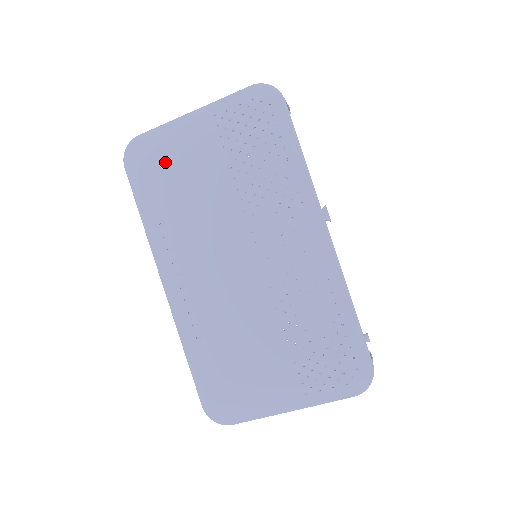
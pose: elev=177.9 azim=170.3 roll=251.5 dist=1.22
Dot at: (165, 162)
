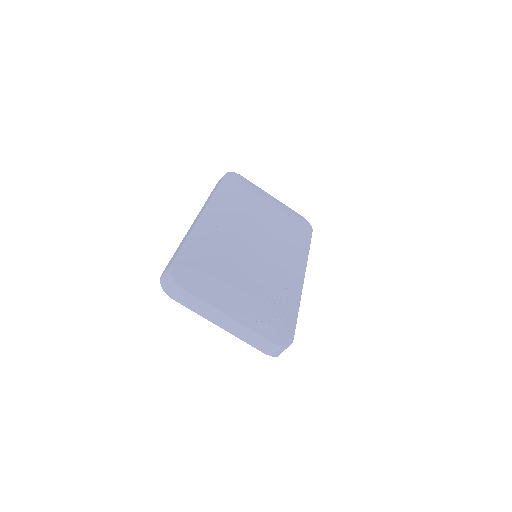
Dot at: (250, 190)
